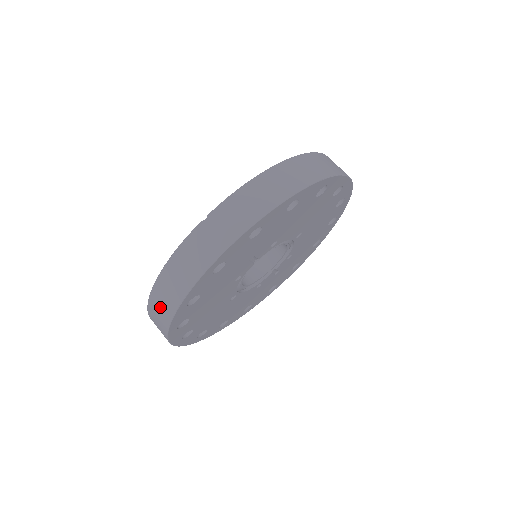
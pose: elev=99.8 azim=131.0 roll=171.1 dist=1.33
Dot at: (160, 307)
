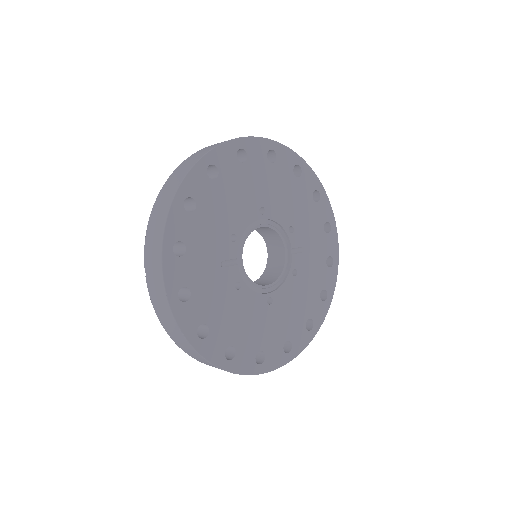
Dot at: (194, 356)
